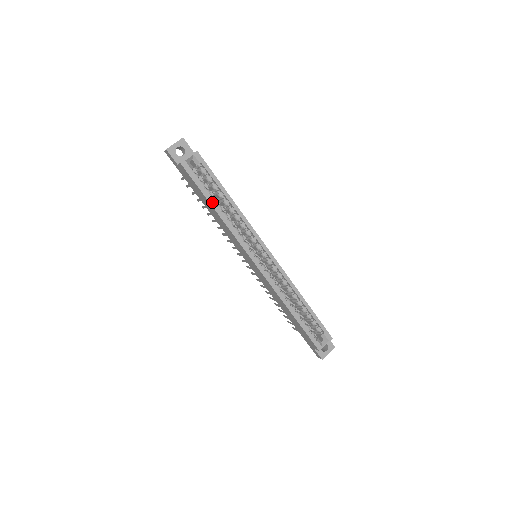
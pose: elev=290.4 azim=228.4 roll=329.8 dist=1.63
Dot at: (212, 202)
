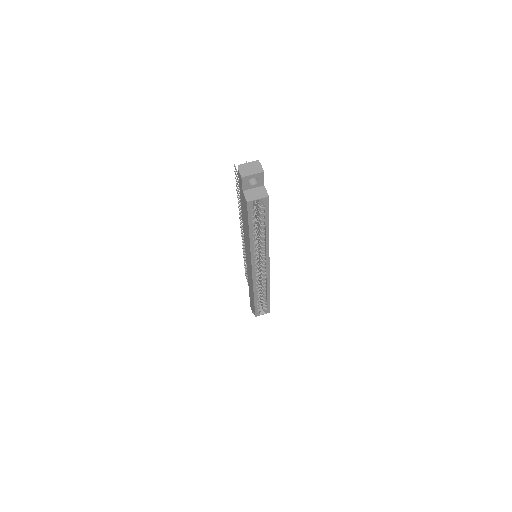
Dot at: (251, 232)
